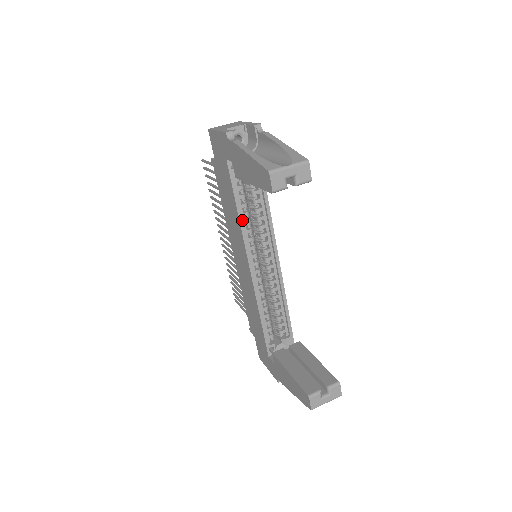
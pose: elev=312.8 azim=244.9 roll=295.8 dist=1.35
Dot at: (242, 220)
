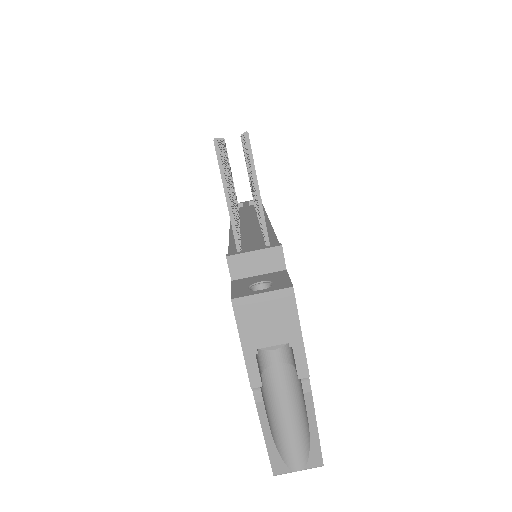
Dot at: occluded
